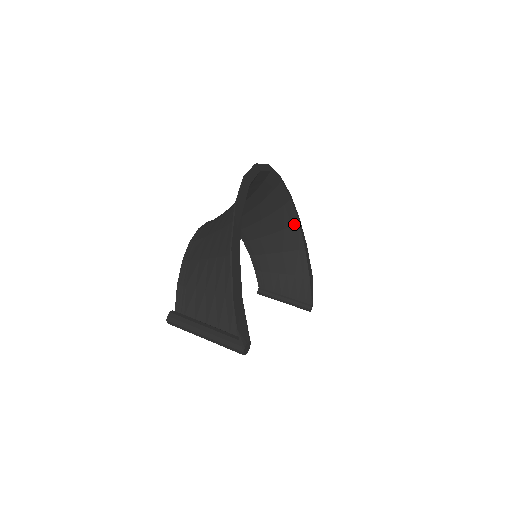
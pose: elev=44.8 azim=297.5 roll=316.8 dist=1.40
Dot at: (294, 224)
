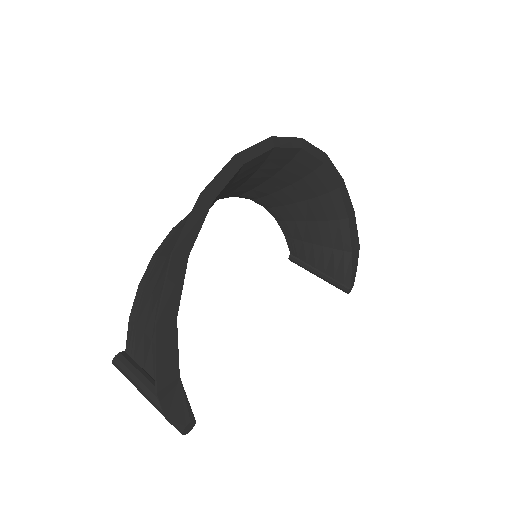
Dot at: (332, 190)
